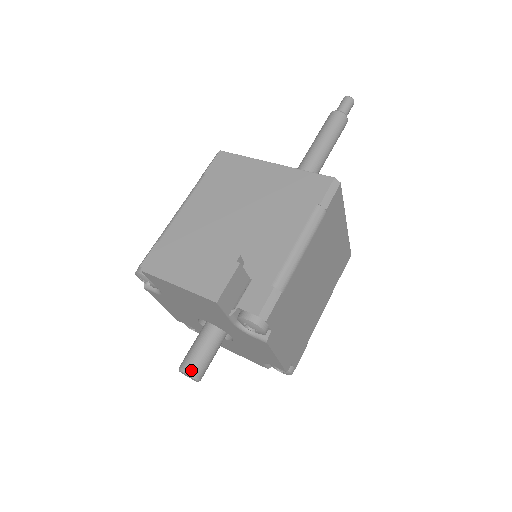
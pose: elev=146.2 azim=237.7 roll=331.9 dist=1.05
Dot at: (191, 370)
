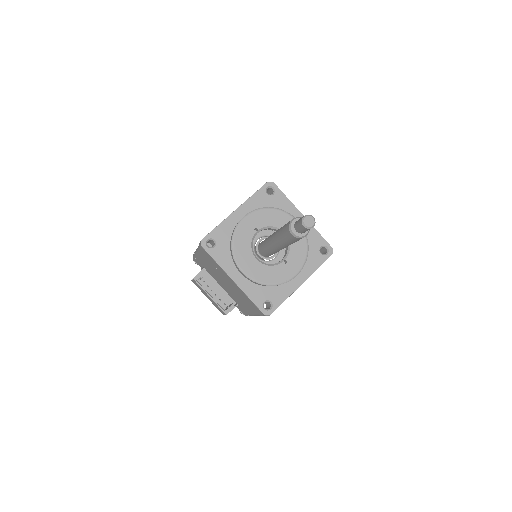
Dot at: occluded
